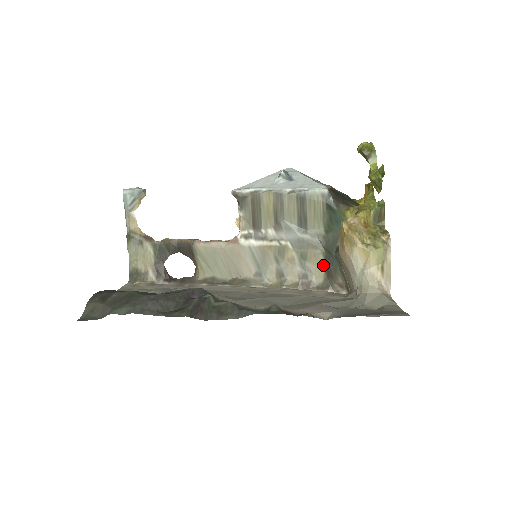
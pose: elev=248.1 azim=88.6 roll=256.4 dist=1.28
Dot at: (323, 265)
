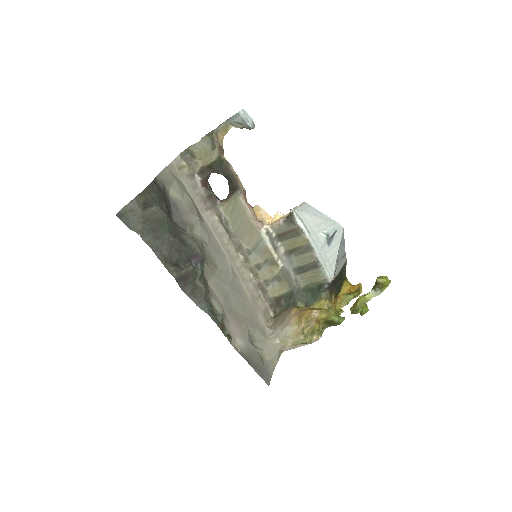
Dot at: (281, 294)
